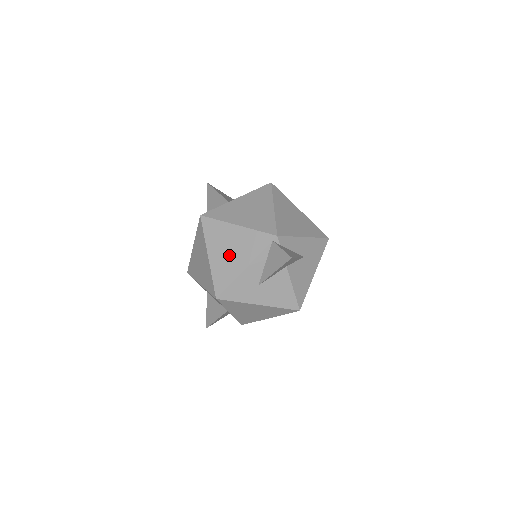
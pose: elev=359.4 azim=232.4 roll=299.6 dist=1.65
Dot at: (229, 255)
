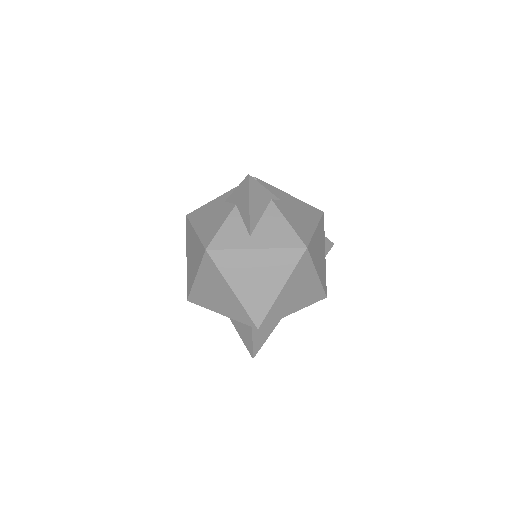
Dot at: (213, 296)
